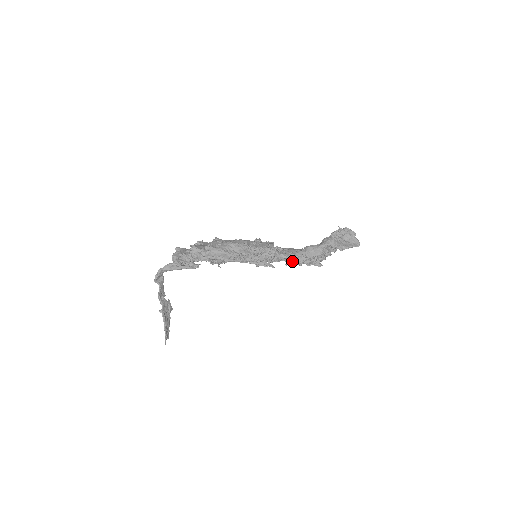
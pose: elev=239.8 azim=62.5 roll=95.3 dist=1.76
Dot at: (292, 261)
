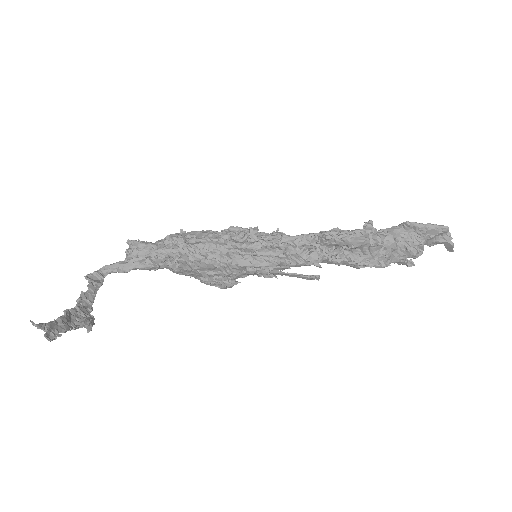
Dot at: (315, 243)
